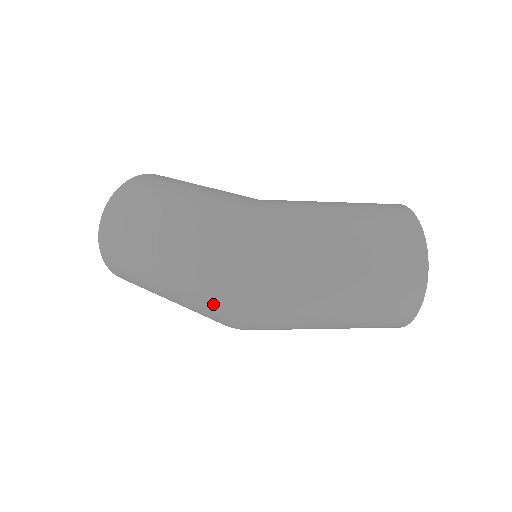
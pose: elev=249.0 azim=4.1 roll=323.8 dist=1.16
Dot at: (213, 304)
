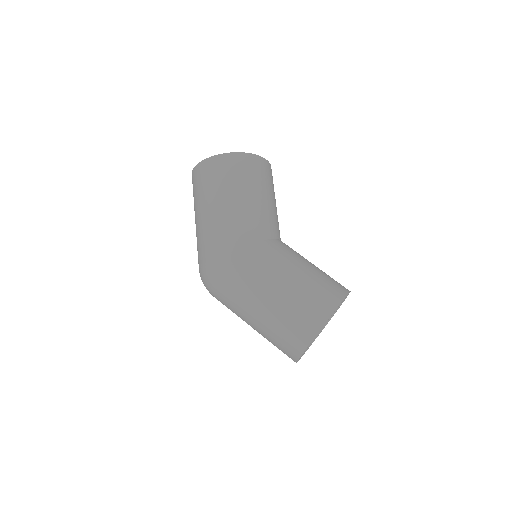
Dot at: occluded
